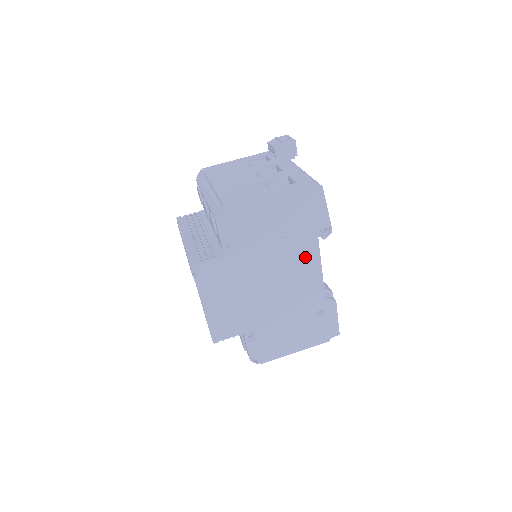
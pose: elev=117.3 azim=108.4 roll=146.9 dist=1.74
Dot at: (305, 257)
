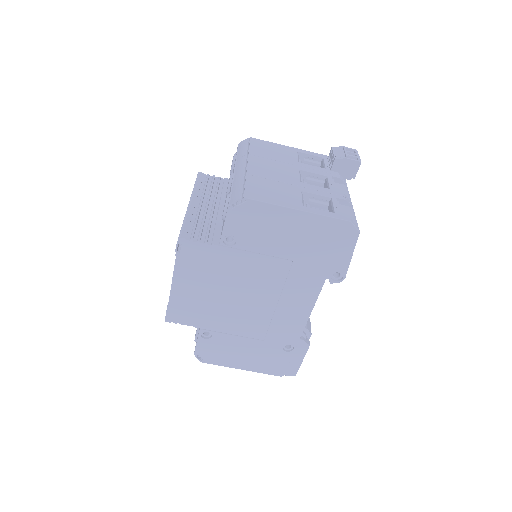
Dot at: (302, 290)
